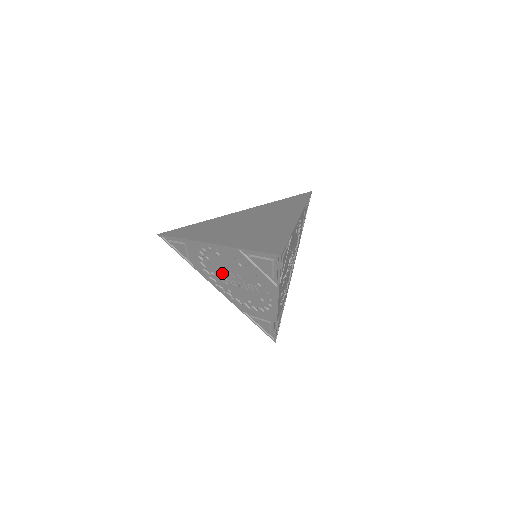
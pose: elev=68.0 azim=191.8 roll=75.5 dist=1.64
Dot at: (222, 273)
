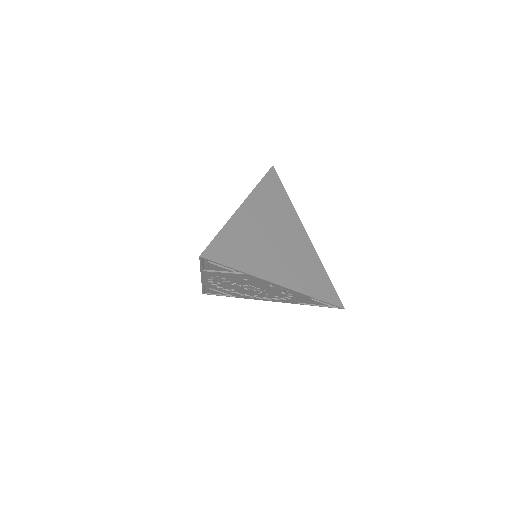
Dot at: (241, 283)
